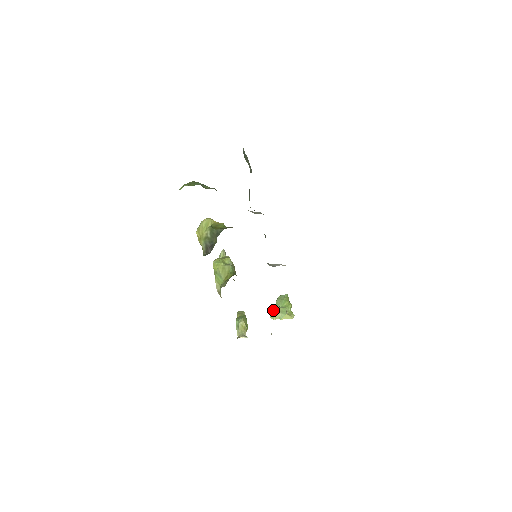
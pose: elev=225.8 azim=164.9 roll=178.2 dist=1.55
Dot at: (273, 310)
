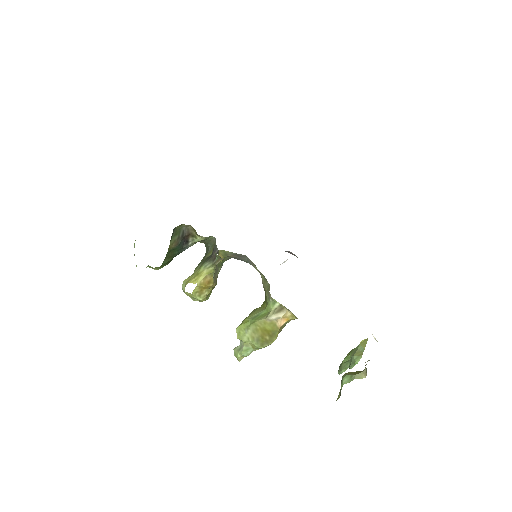
Dot at: (350, 363)
